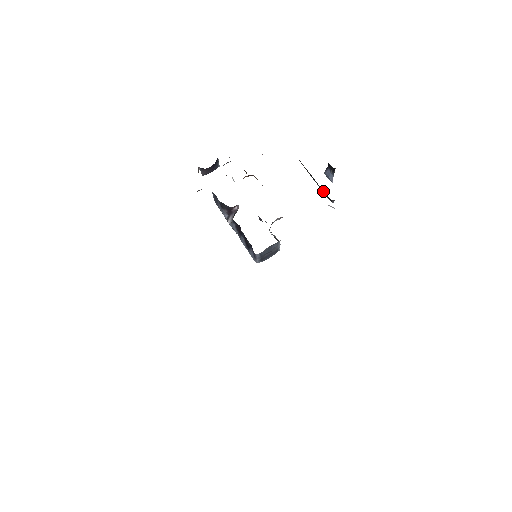
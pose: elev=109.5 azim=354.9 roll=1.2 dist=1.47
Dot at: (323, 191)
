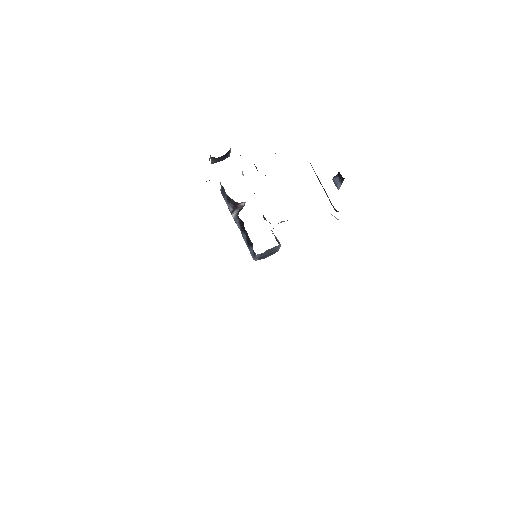
Dot at: occluded
